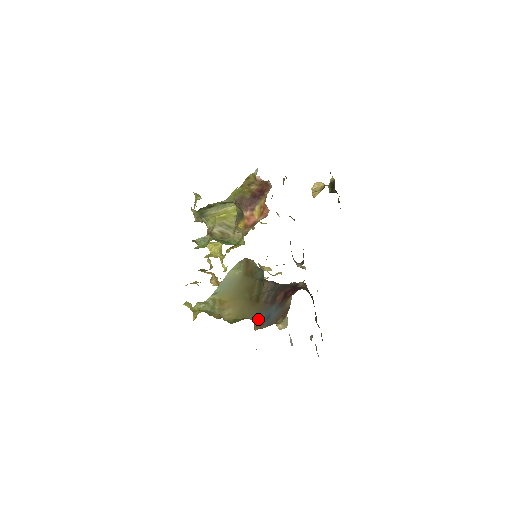
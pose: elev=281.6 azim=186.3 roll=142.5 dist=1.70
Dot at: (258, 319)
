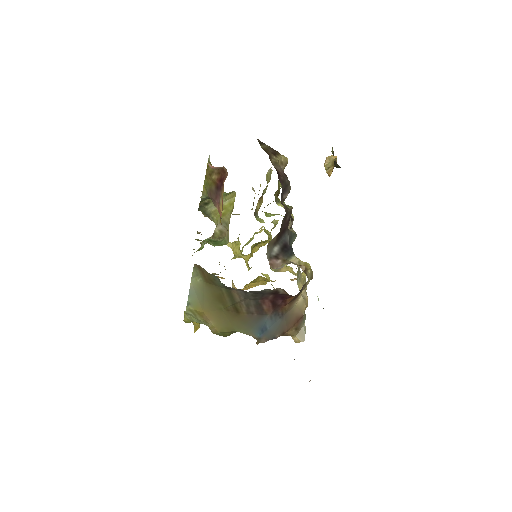
Dot at: (249, 332)
